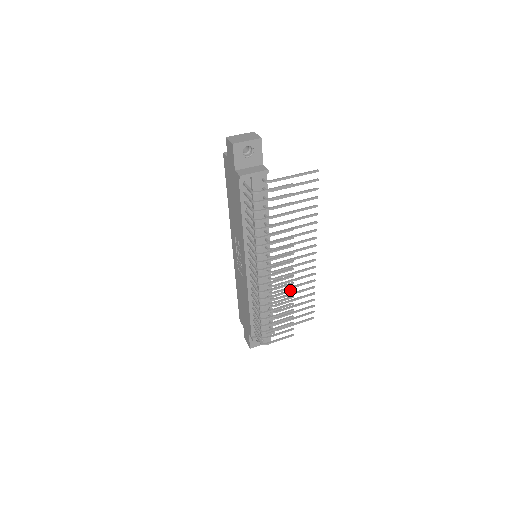
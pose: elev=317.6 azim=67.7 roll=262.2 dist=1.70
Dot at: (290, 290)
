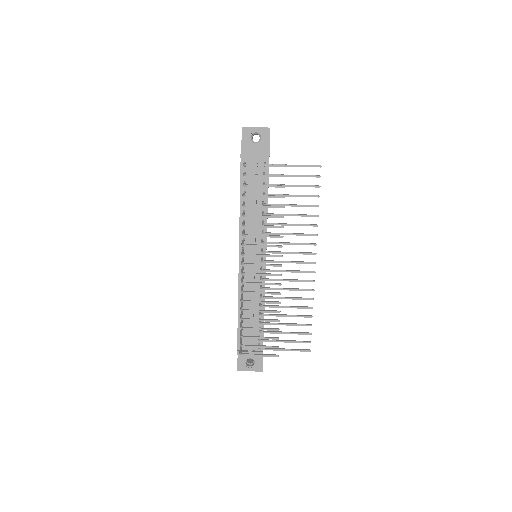
Dot at: (276, 292)
